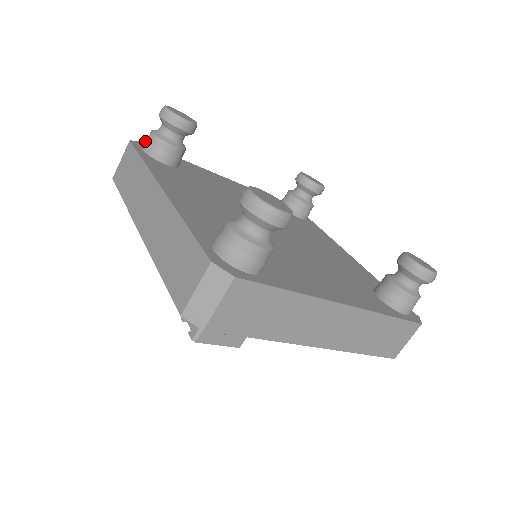
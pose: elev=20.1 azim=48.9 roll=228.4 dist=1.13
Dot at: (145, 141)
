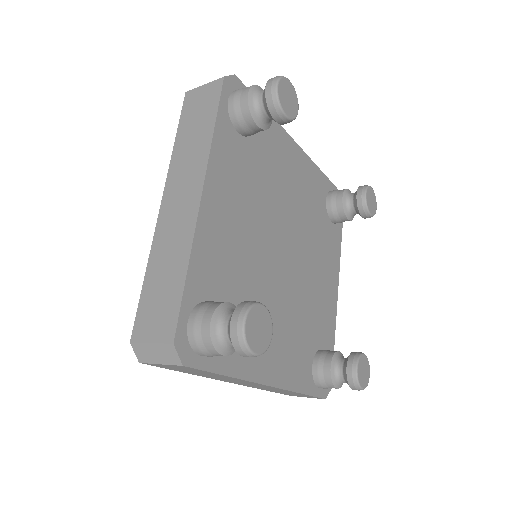
Dot at: (237, 92)
